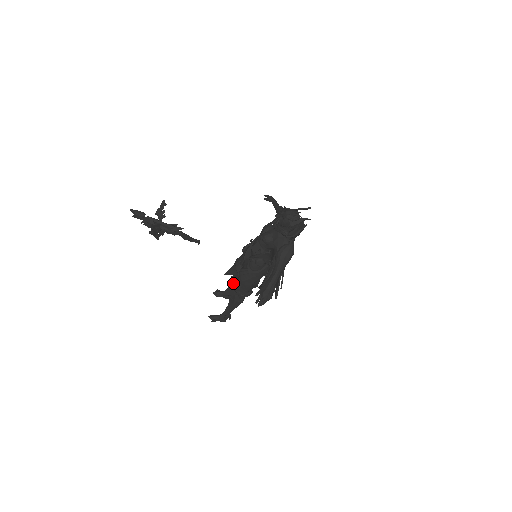
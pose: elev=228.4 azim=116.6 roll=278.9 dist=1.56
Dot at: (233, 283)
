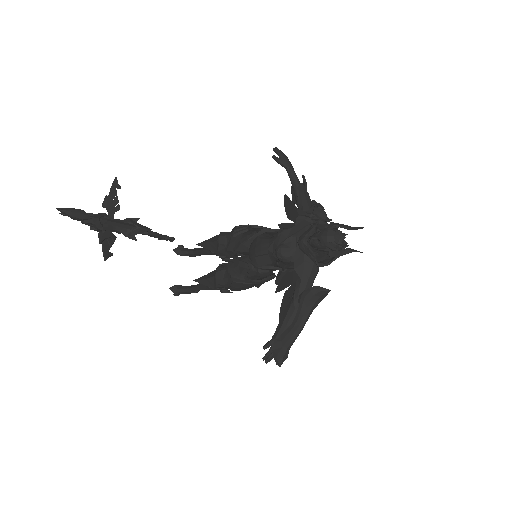
Dot at: (216, 280)
